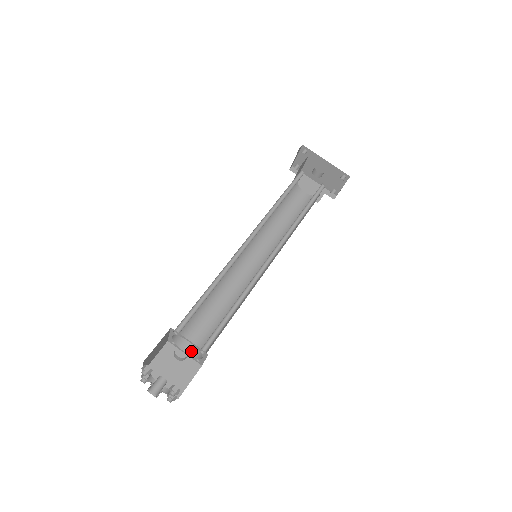
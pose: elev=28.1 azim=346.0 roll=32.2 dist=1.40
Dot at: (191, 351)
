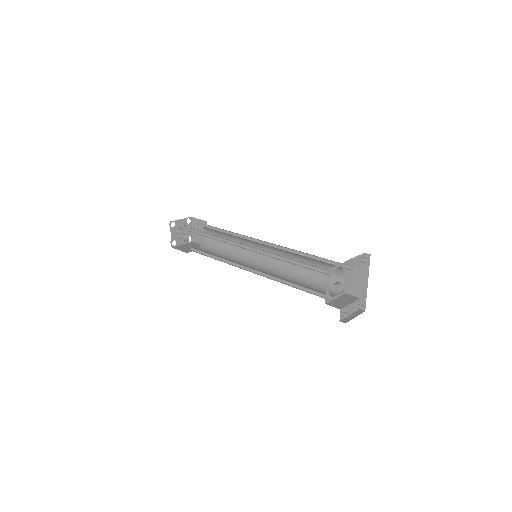
Dot at: (207, 238)
